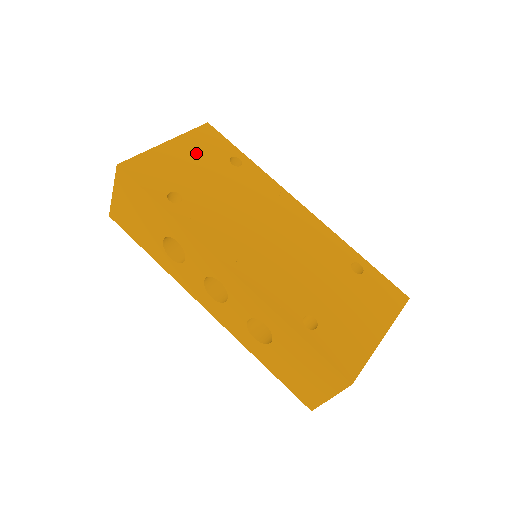
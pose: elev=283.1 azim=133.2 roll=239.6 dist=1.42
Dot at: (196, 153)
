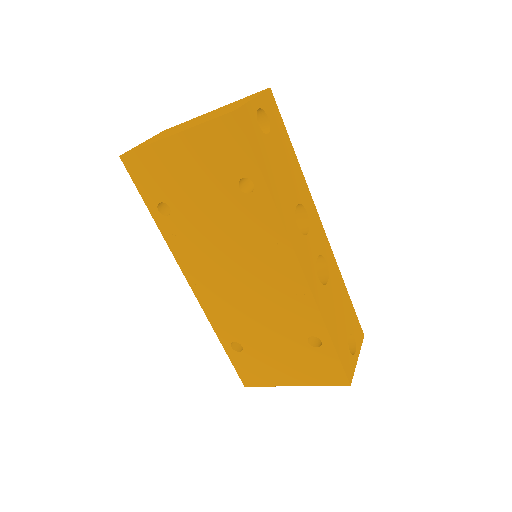
Dot at: (201, 161)
